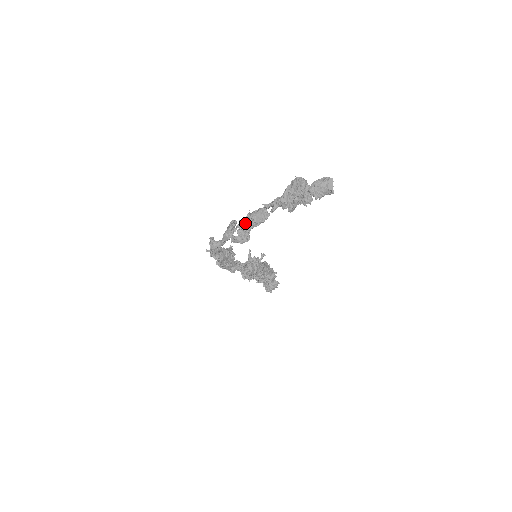
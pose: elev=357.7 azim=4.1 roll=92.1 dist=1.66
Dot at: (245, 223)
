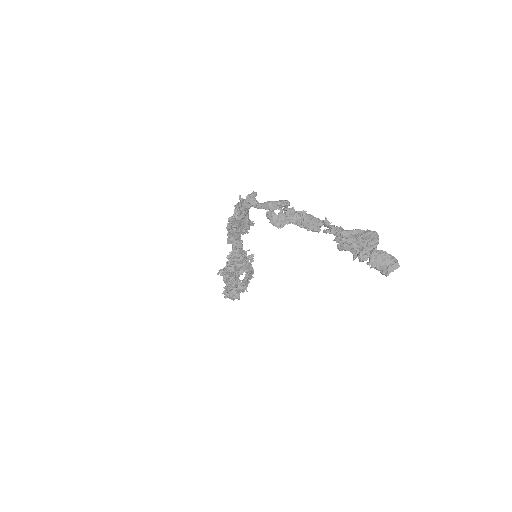
Dot at: (294, 213)
